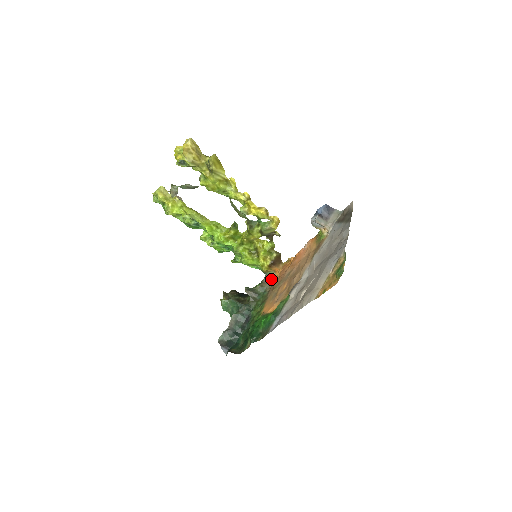
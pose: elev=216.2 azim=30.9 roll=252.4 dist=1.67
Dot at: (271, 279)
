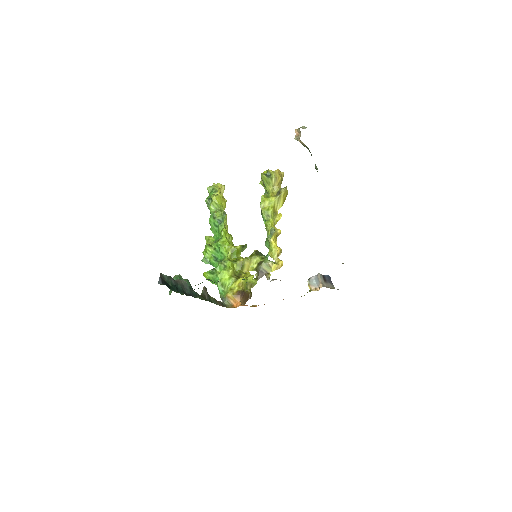
Dot at: (225, 306)
